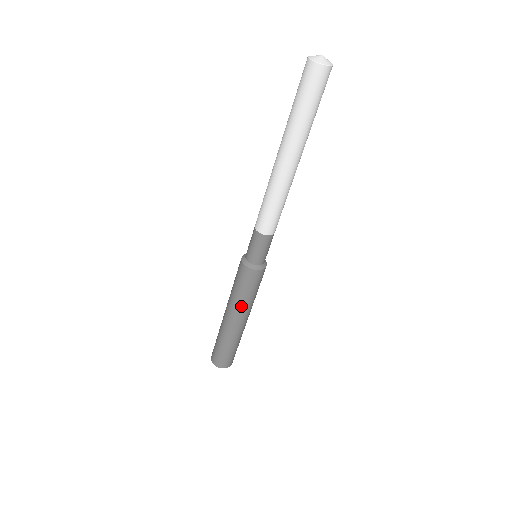
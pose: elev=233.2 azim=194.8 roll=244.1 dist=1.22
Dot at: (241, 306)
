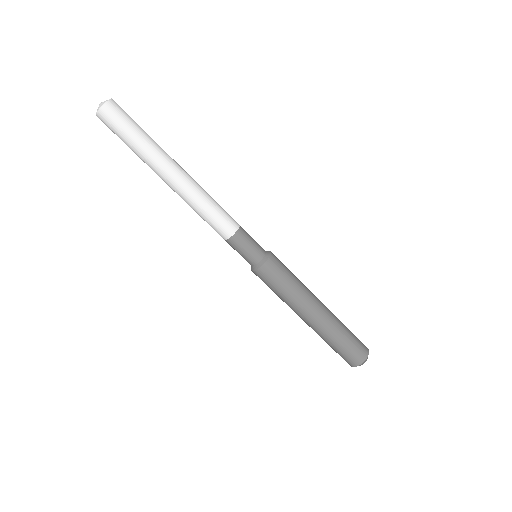
Dot at: (291, 304)
